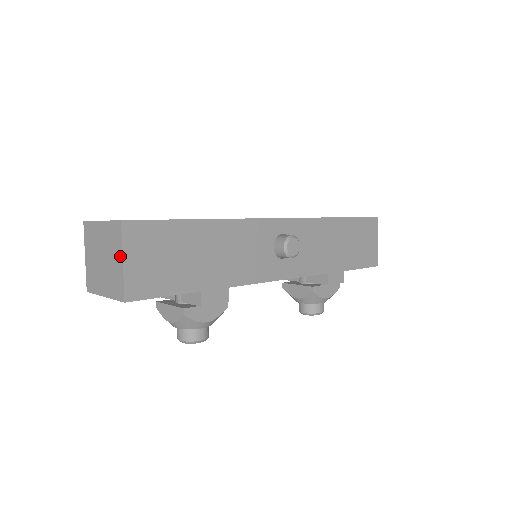
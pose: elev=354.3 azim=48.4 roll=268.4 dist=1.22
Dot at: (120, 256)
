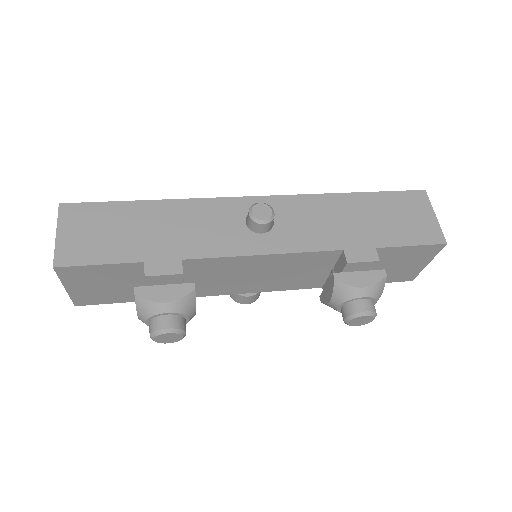
Dot at: (57, 232)
